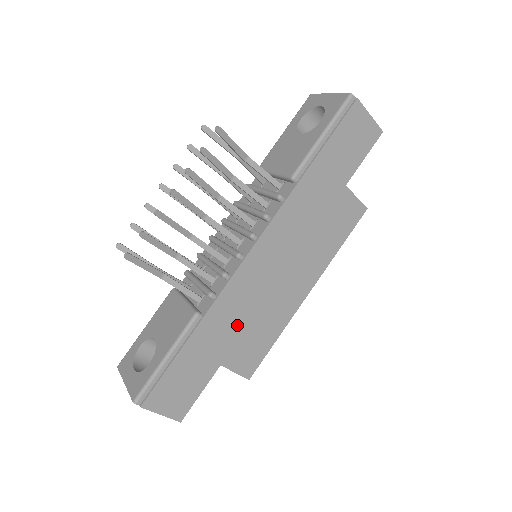
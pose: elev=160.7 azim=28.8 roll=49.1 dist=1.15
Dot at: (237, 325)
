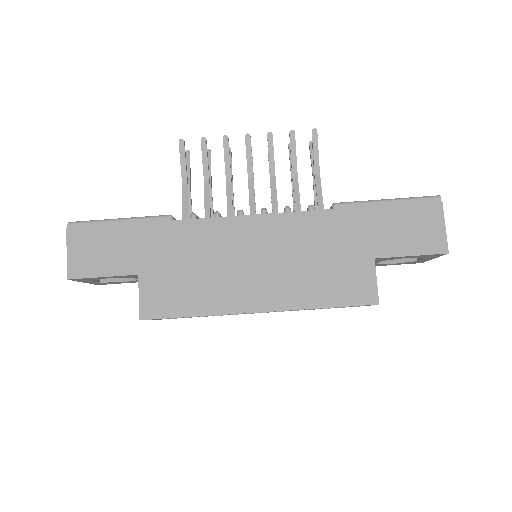
Dot at: (183, 259)
